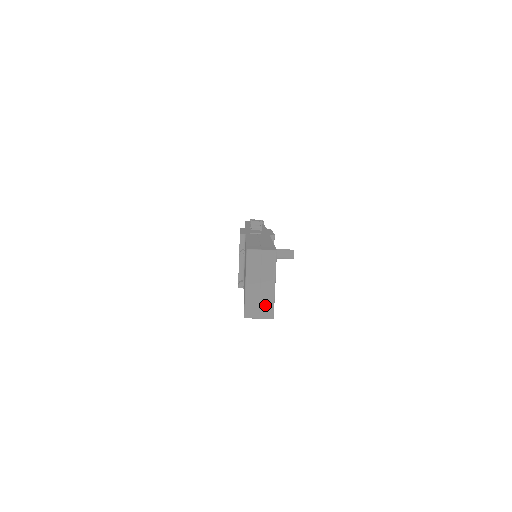
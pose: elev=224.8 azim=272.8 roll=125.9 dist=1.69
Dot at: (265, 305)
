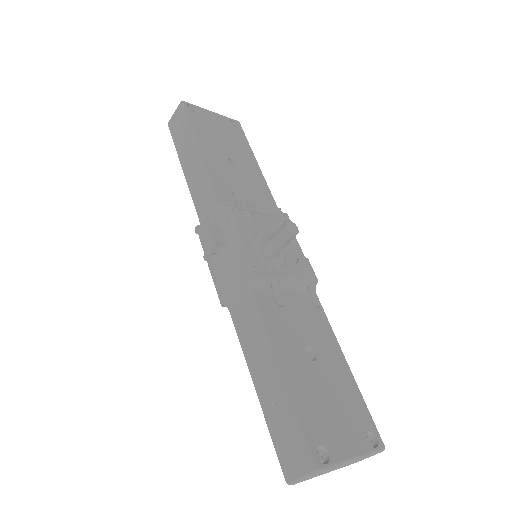
Dot at: occluded
